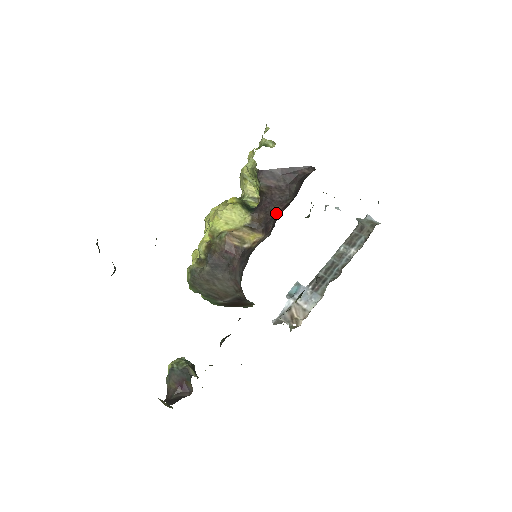
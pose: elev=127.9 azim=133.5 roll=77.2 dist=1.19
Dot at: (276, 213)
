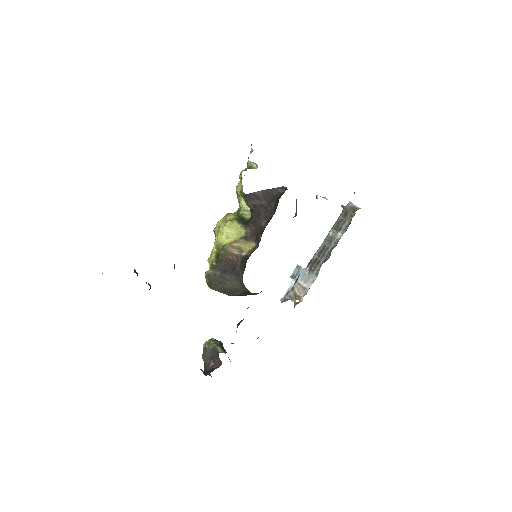
Dot at: (263, 226)
